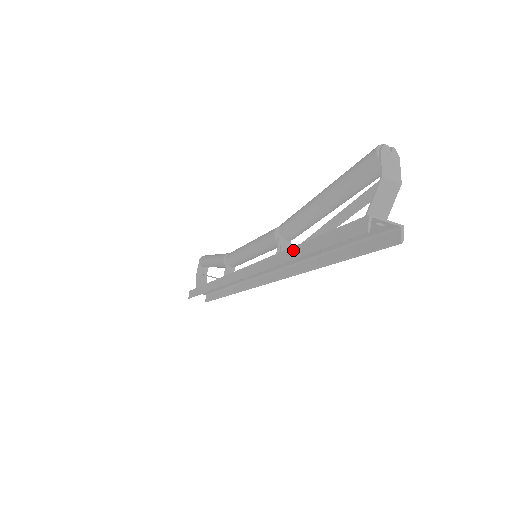
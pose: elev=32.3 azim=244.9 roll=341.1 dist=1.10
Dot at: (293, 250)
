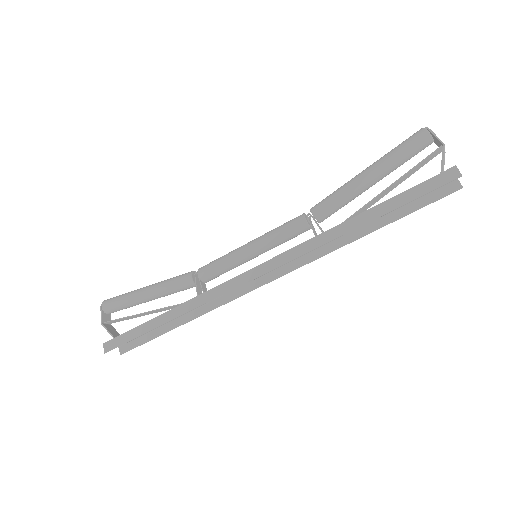
Dot at: (356, 219)
